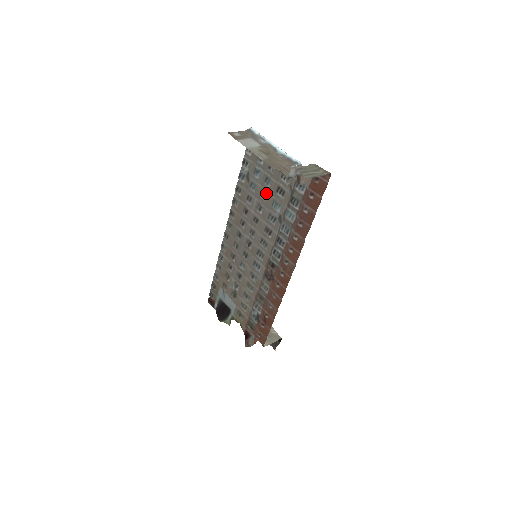
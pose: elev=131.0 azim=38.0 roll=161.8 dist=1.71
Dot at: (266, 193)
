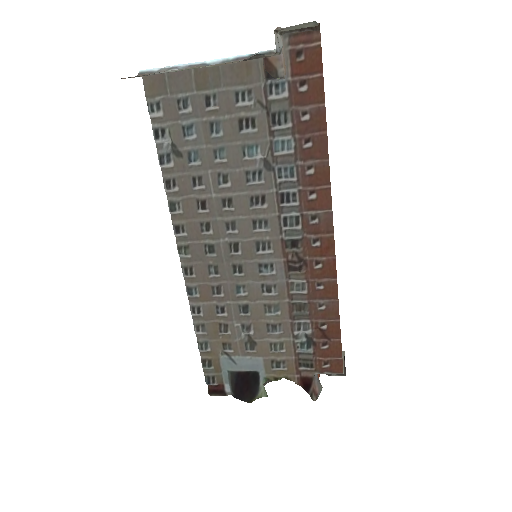
Dot at: (222, 147)
